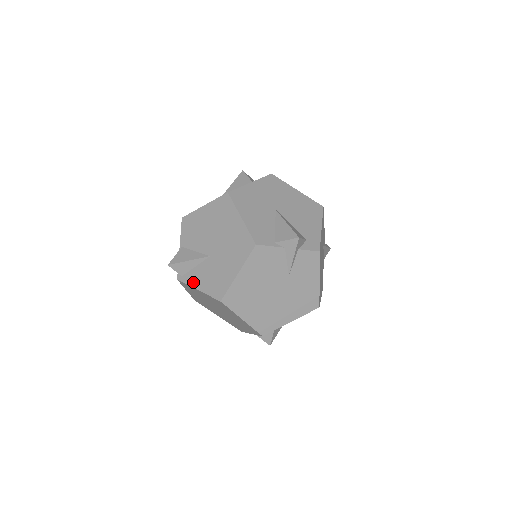
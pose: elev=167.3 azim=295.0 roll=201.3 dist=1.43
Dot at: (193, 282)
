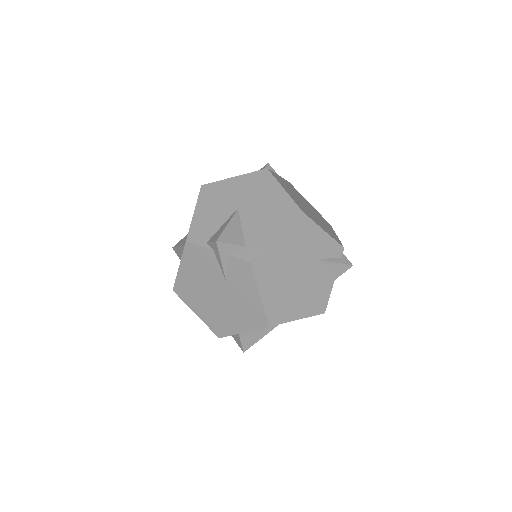
Dot at: occluded
